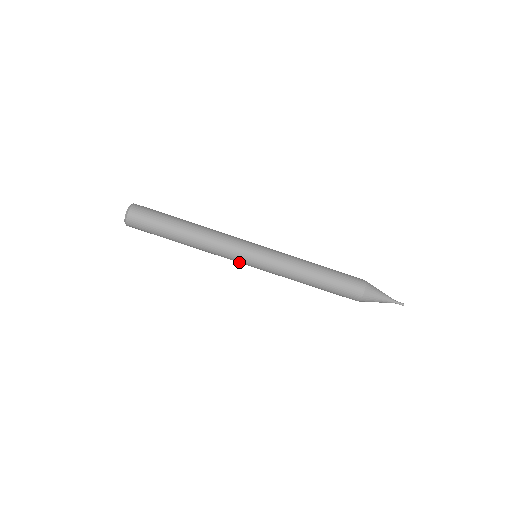
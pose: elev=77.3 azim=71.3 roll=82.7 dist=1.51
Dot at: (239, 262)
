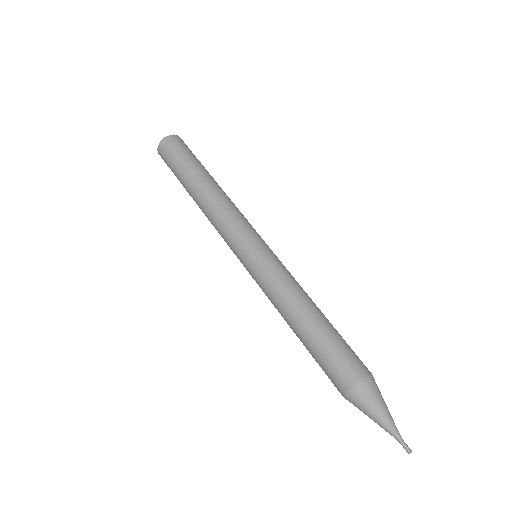
Dot at: (233, 250)
